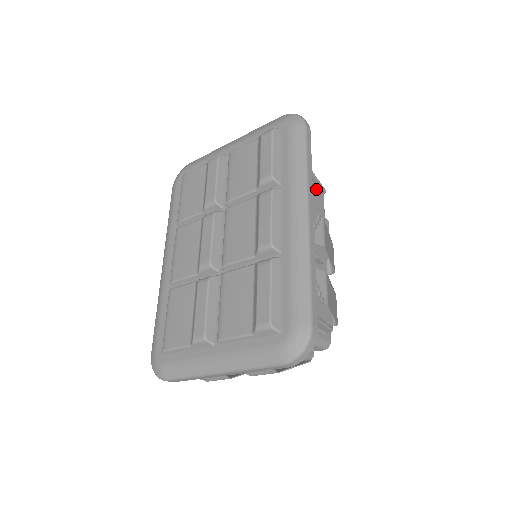
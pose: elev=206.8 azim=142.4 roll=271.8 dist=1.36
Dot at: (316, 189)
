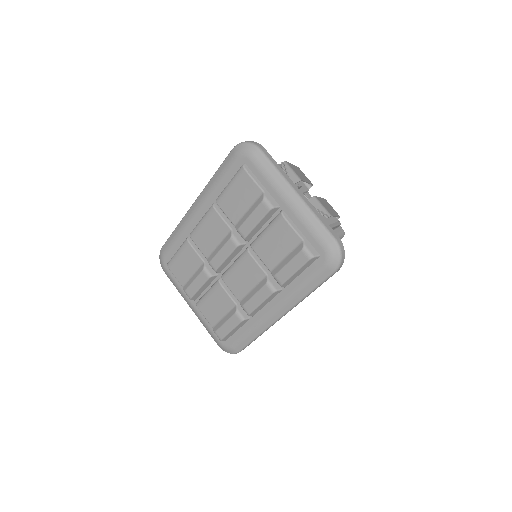
Dot at: occluded
